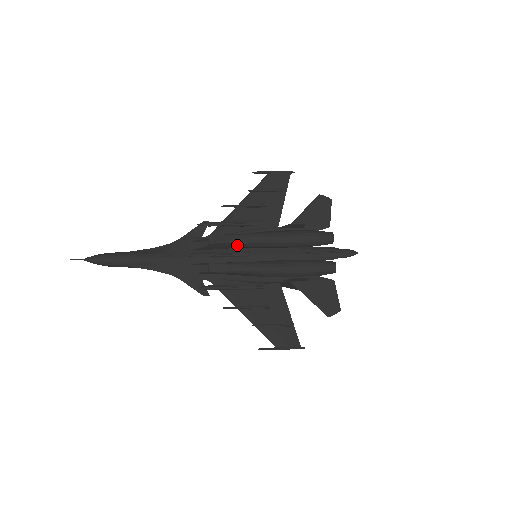
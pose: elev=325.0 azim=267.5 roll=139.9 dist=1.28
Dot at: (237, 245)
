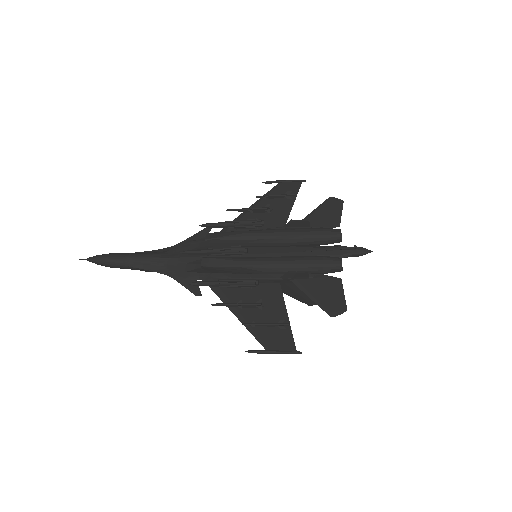
Dot at: (235, 242)
